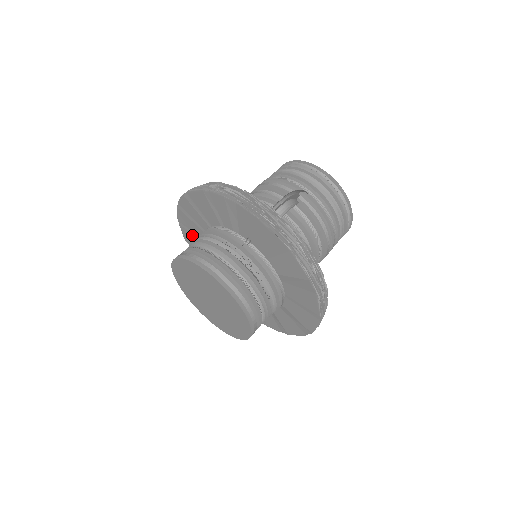
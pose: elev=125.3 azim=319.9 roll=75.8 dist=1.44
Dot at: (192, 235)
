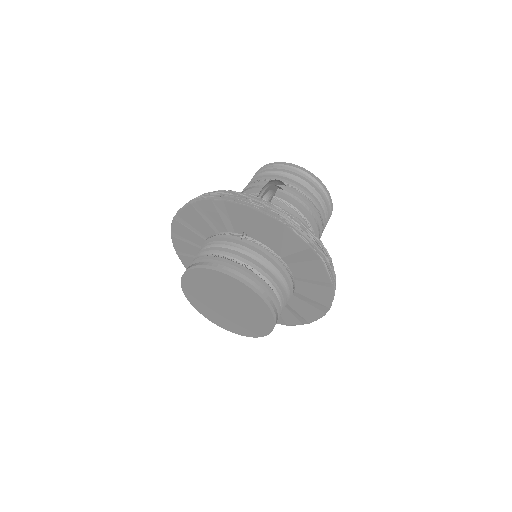
Dot at: (192, 259)
